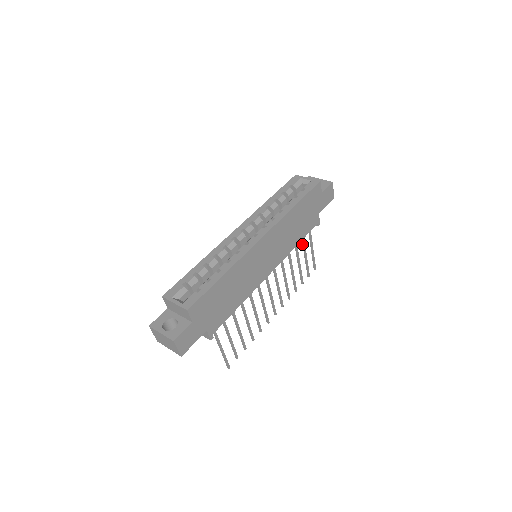
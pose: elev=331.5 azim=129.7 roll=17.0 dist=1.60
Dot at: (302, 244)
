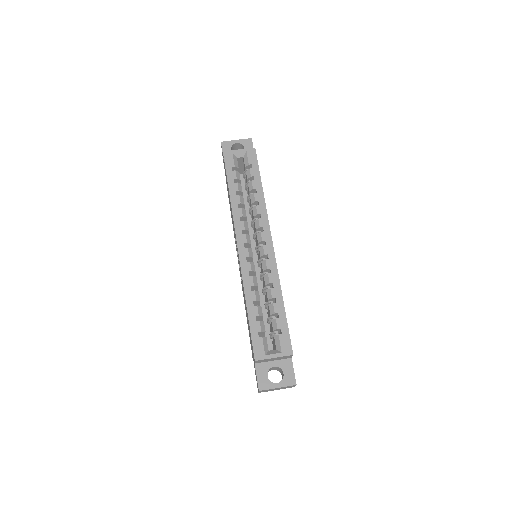
Dot at: occluded
